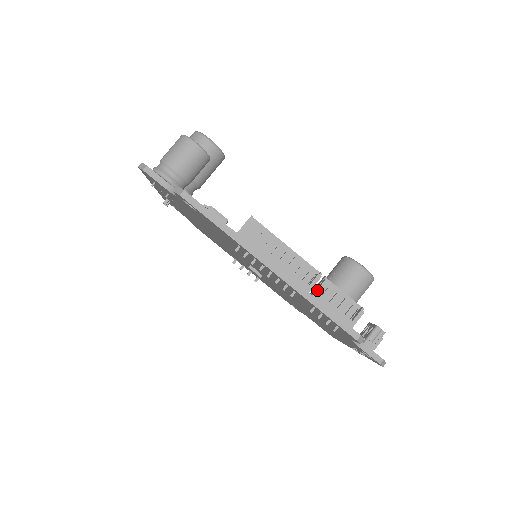
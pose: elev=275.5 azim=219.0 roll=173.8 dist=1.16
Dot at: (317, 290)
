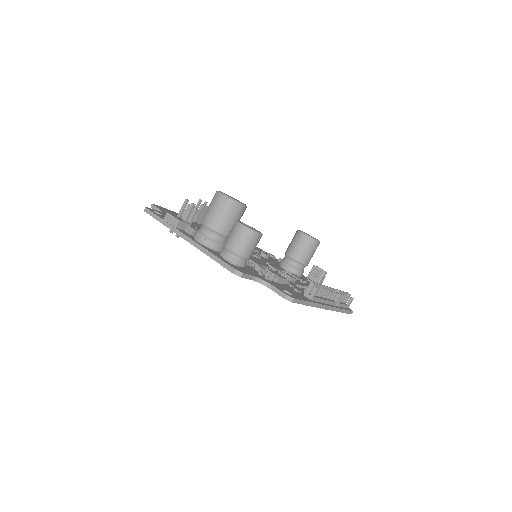
Dot at: (339, 302)
